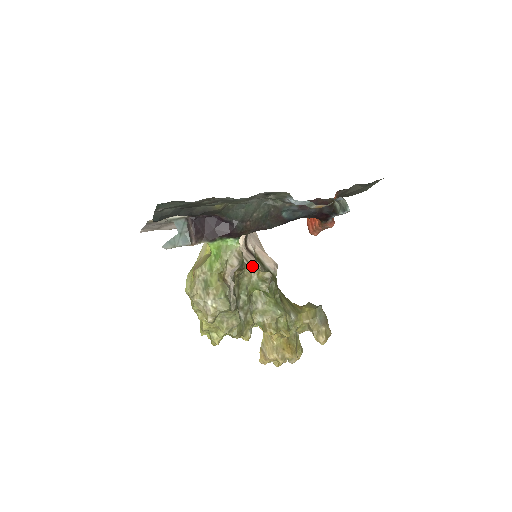
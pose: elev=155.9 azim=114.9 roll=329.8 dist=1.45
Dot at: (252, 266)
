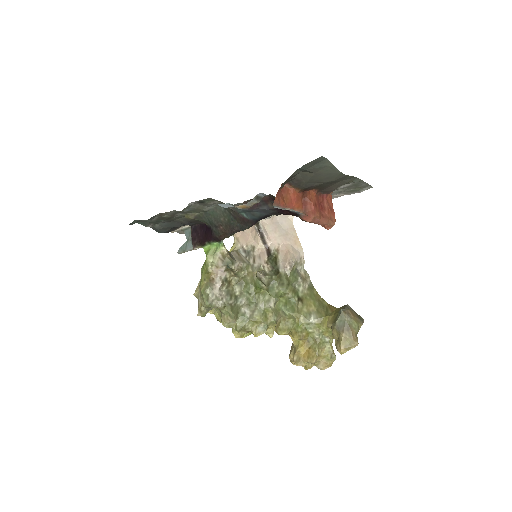
Dot at: (255, 266)
